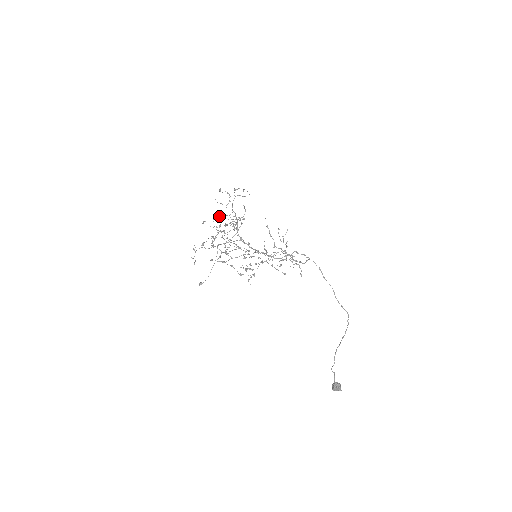
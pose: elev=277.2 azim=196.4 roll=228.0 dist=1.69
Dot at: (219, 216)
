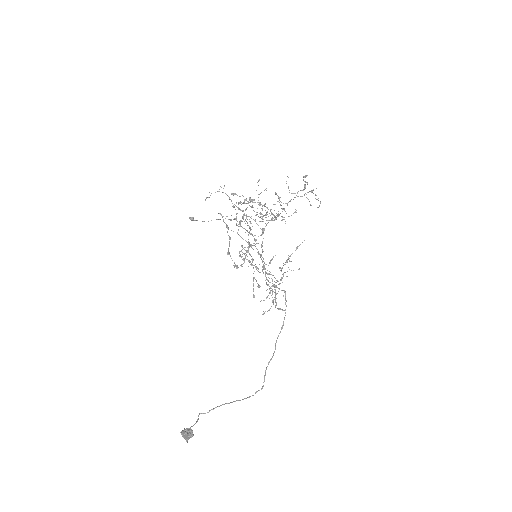
Dot at: (275, 192)
